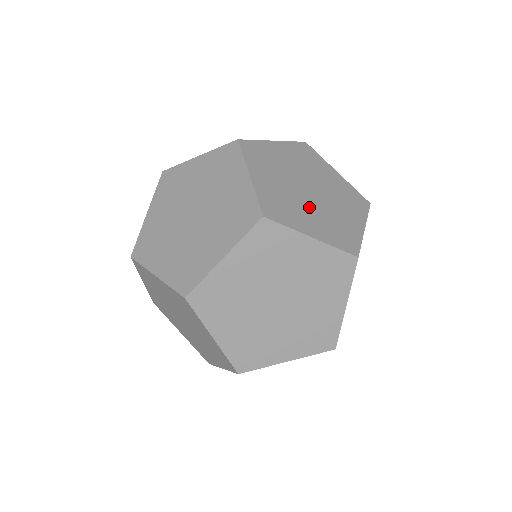
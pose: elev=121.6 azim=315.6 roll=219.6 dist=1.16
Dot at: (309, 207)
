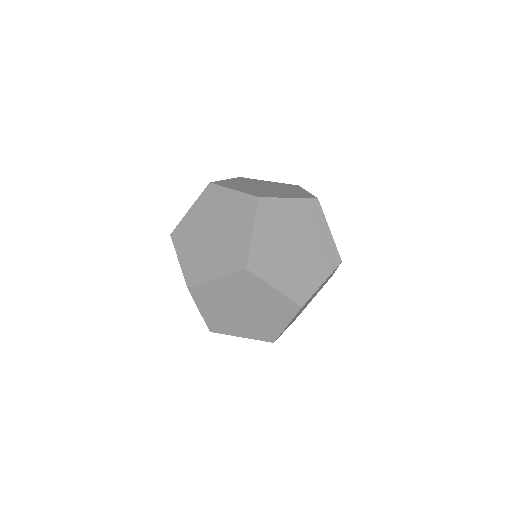
Dot at: (213, 252)
